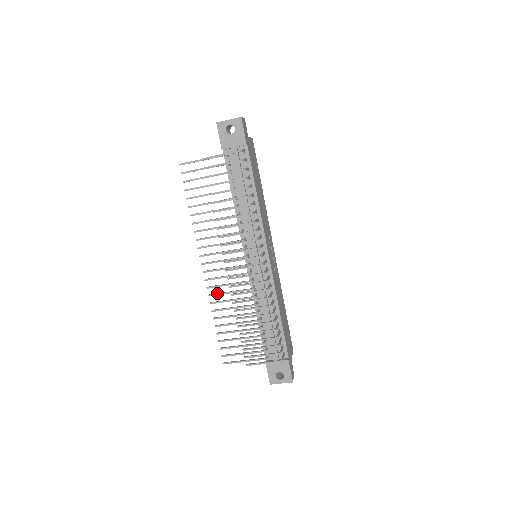
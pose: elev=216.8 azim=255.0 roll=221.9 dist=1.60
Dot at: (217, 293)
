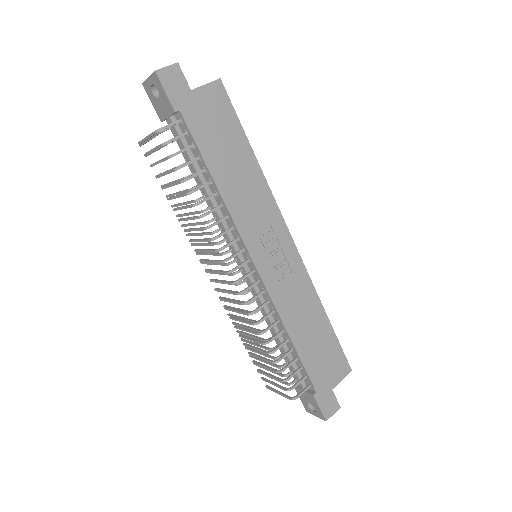
Dot at: occluded
